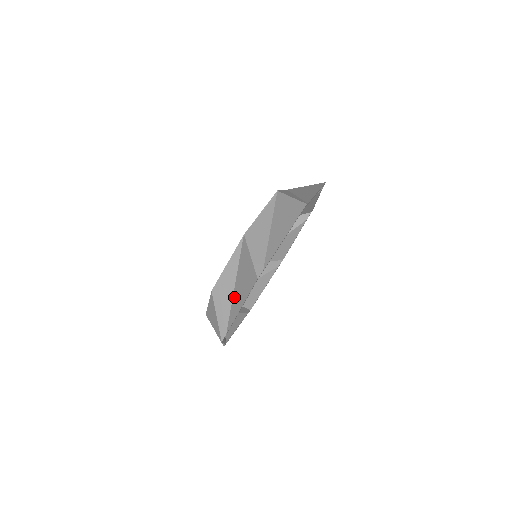
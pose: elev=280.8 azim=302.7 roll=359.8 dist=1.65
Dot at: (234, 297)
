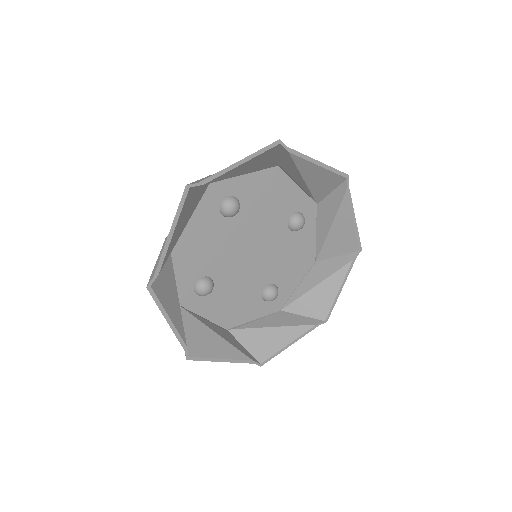
Dot at: occluded
